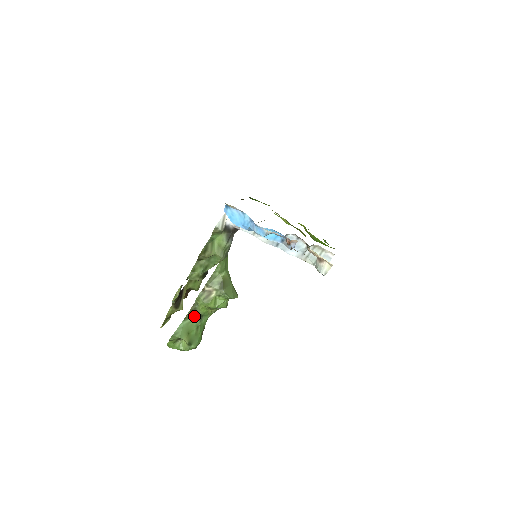
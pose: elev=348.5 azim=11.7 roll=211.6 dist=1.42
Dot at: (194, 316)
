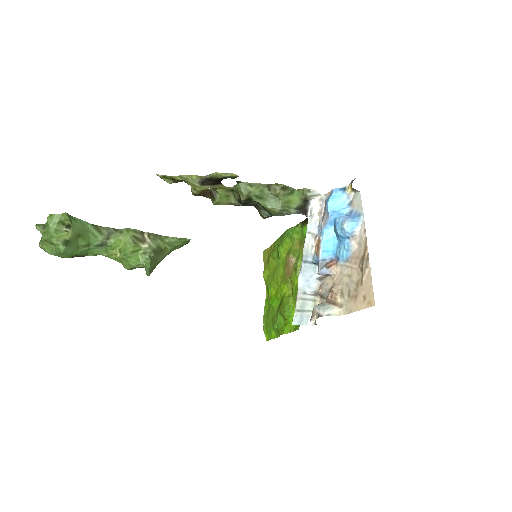
Dot at: (101, 235)
